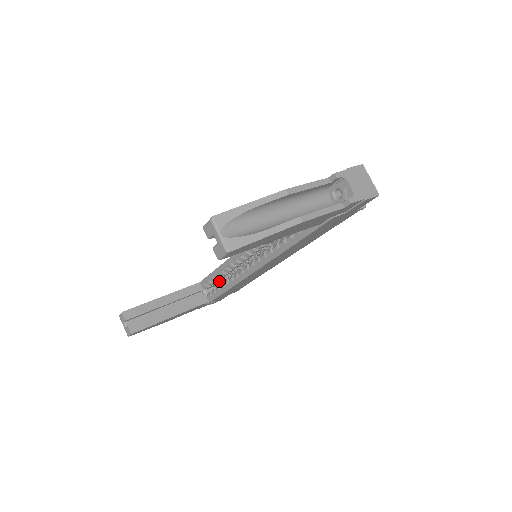
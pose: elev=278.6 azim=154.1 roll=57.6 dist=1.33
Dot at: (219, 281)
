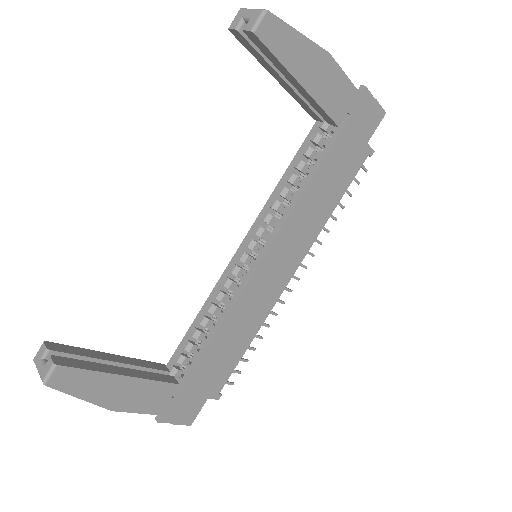
Dot at: occluded
